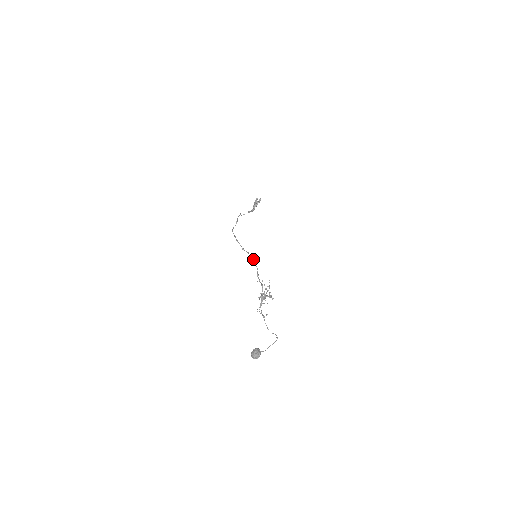
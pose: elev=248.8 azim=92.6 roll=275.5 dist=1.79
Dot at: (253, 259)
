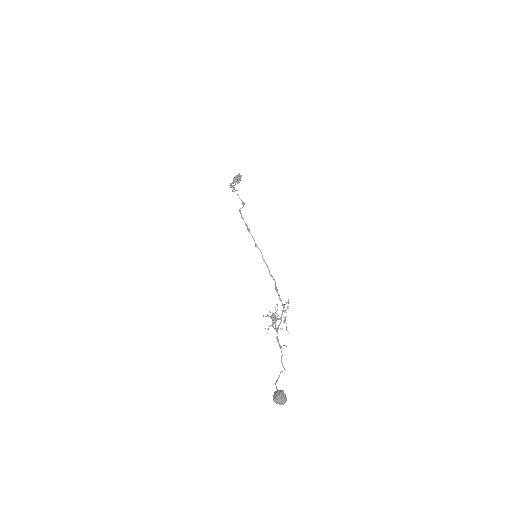
Dot at: (266, 264)
